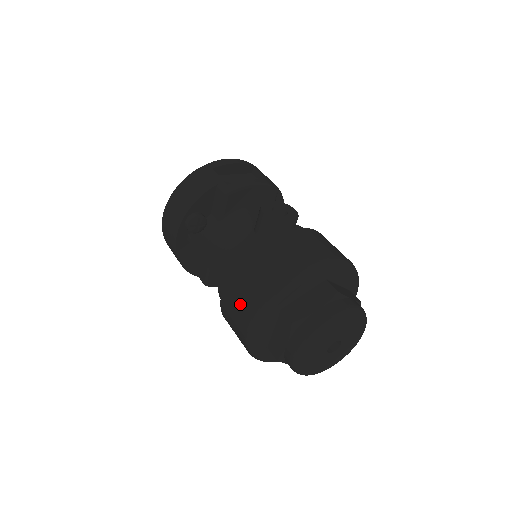
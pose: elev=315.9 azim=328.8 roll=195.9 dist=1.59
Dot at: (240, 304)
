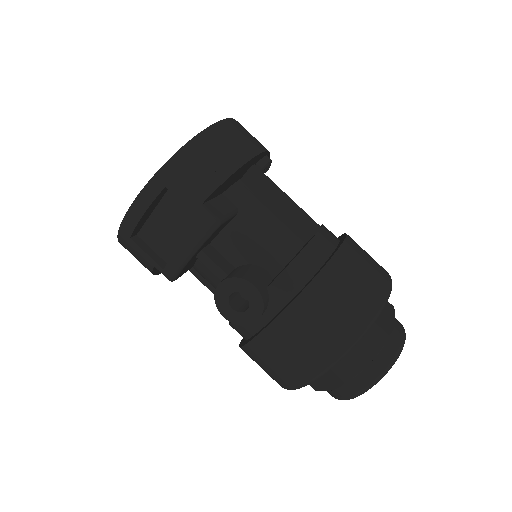
Dot at: occluded
